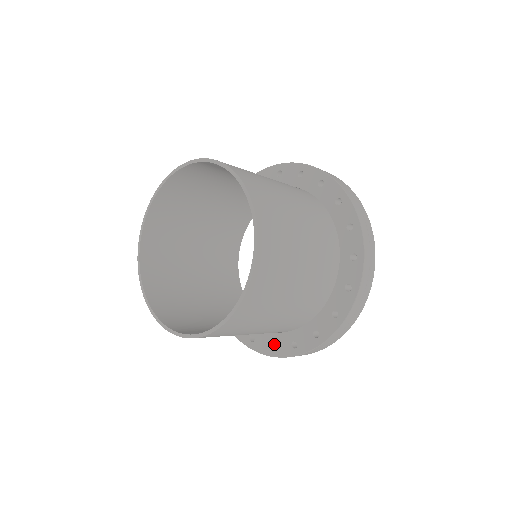
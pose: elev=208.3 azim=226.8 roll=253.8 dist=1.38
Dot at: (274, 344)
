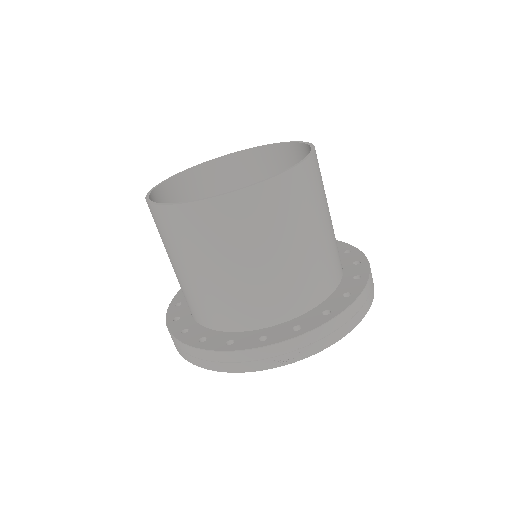
Dot at: occluded
